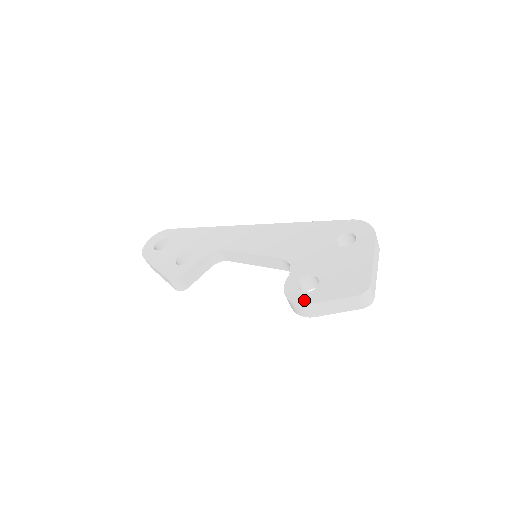
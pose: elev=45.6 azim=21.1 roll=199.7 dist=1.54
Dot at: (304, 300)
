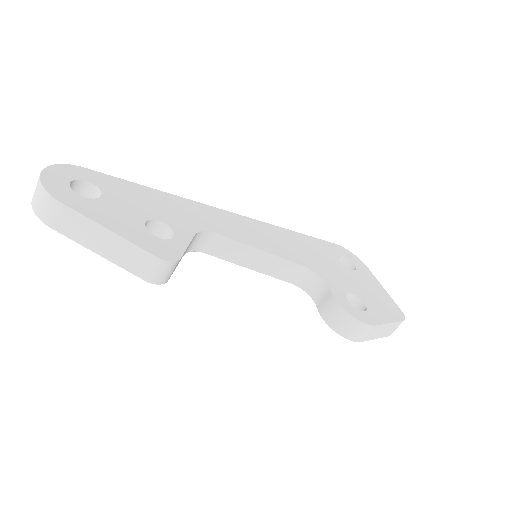
Dot at: (369, 320)
